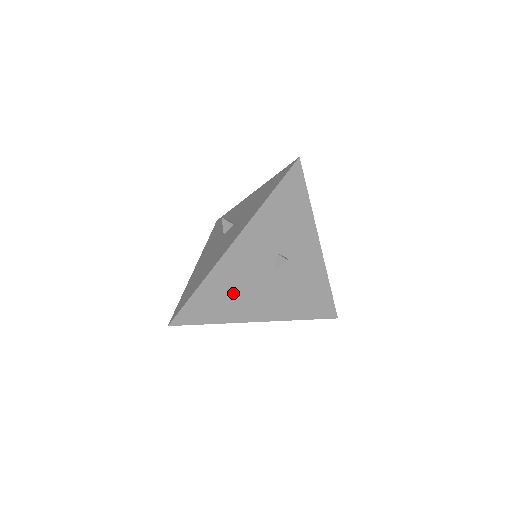
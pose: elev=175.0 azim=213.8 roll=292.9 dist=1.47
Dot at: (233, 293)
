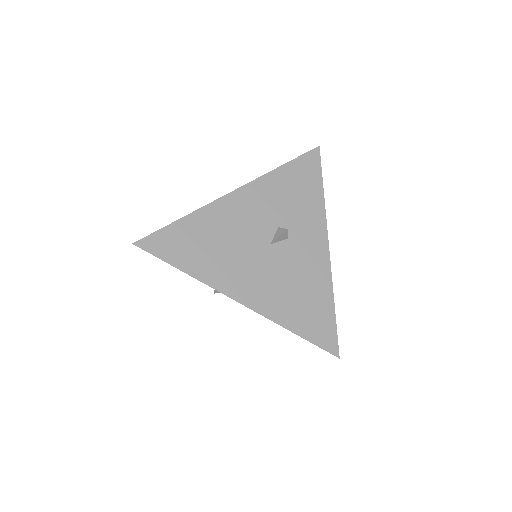
Dot at: (217, 246)
